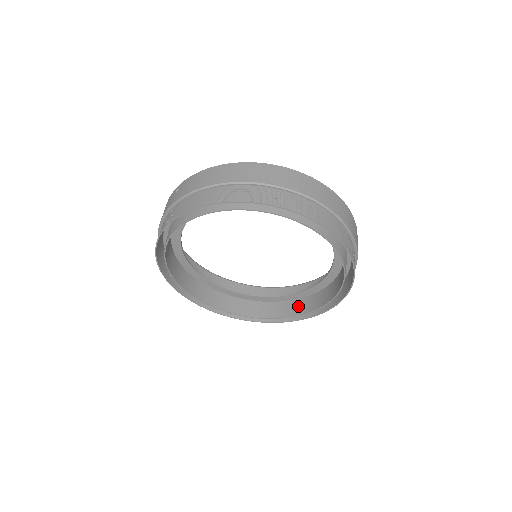
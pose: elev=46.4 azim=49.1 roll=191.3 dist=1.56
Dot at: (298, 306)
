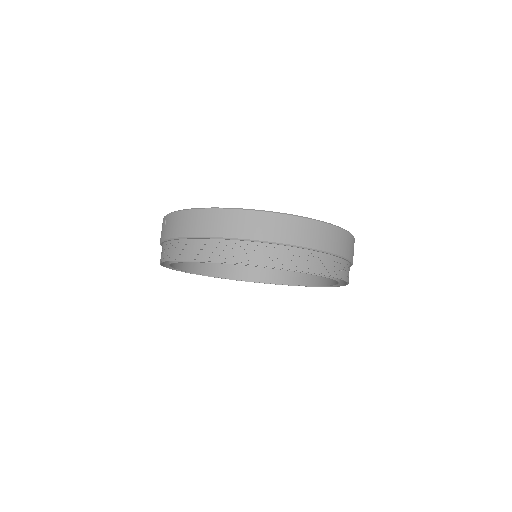
Dot at: (309, 276)
